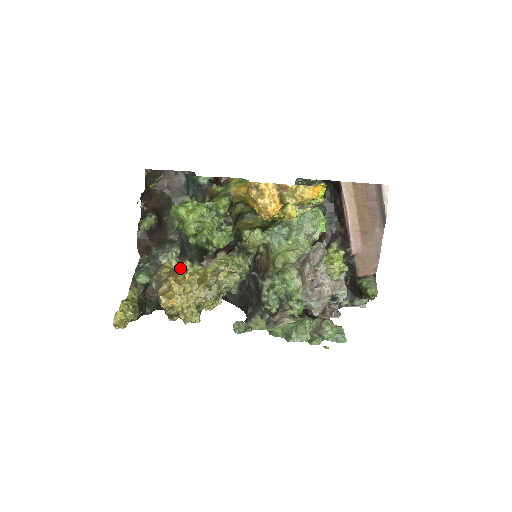
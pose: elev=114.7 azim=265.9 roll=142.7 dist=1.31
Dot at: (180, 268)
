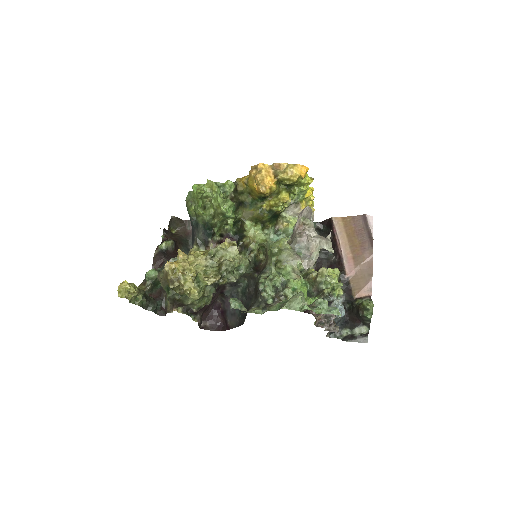
Dot at: occluded
